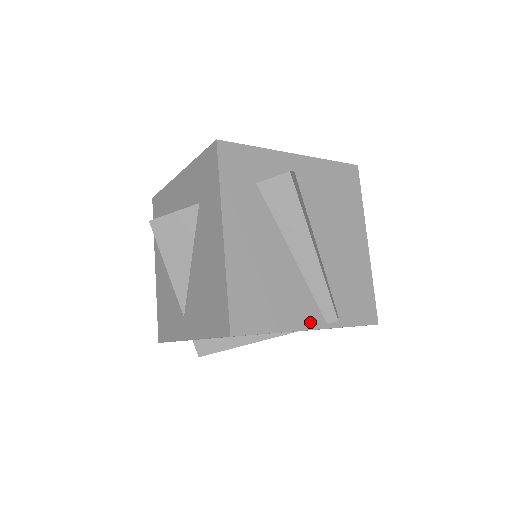
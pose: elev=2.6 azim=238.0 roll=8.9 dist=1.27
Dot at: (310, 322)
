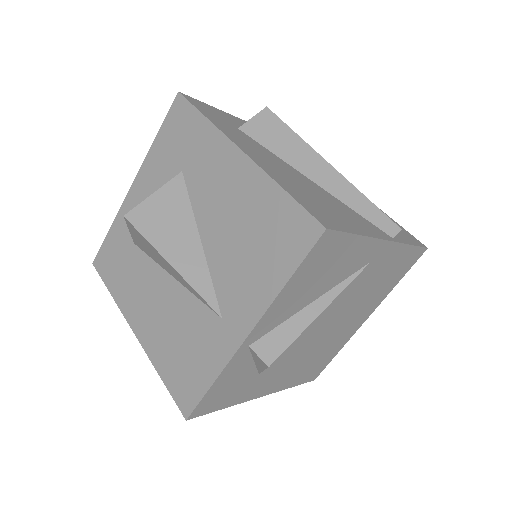
Dot at: (379, 234)
